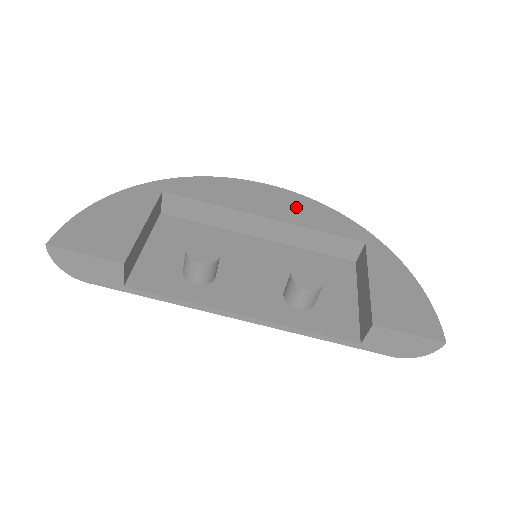
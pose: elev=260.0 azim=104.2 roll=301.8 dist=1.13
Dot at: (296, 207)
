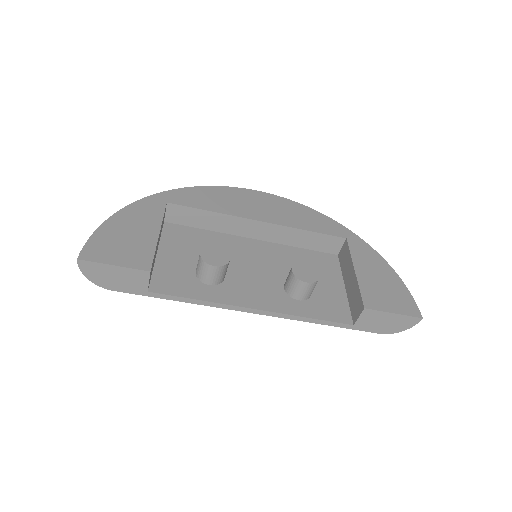
Dot at: (284, 210)
